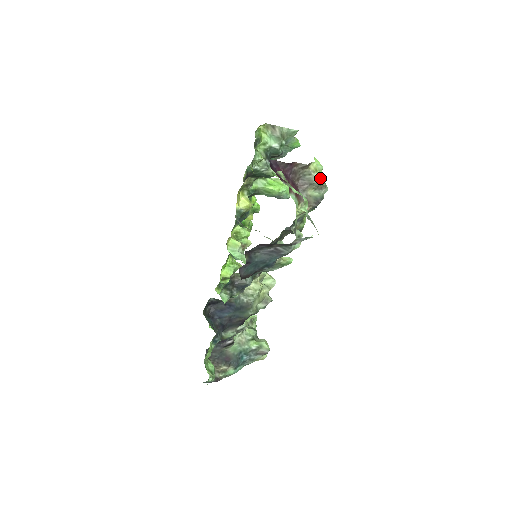
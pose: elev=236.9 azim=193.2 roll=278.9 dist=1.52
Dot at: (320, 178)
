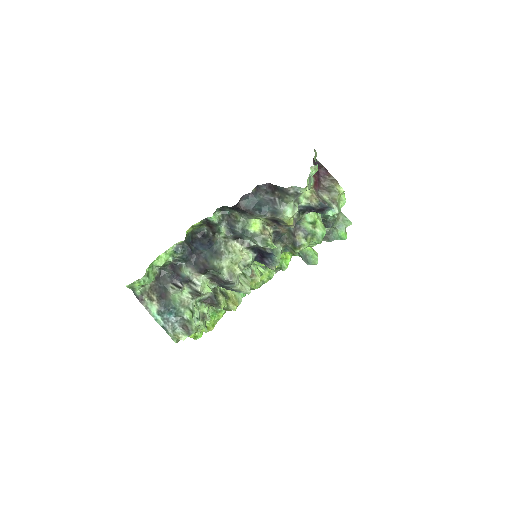
Dot at: (337, 192)
